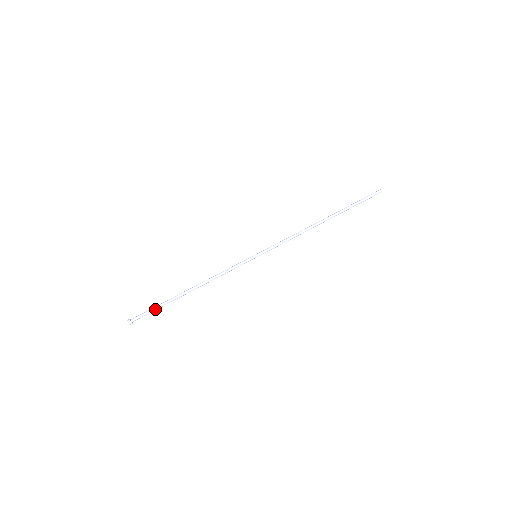
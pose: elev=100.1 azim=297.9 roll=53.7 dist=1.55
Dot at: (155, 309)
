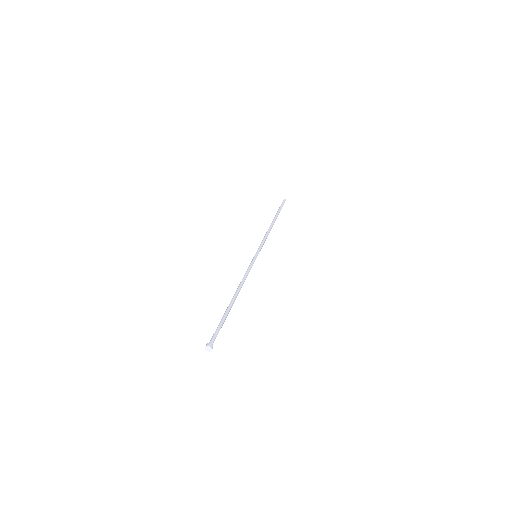
Dot at: (222, 324)
